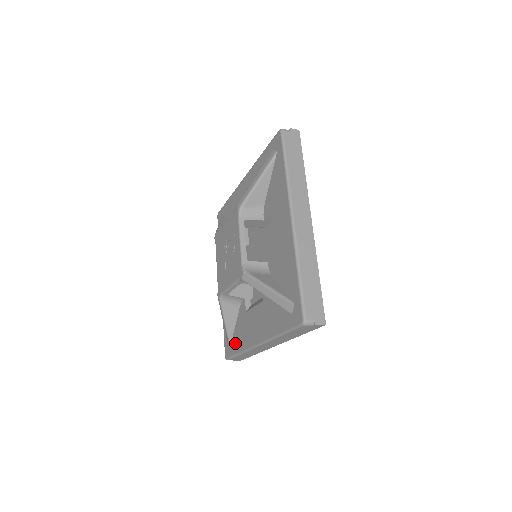
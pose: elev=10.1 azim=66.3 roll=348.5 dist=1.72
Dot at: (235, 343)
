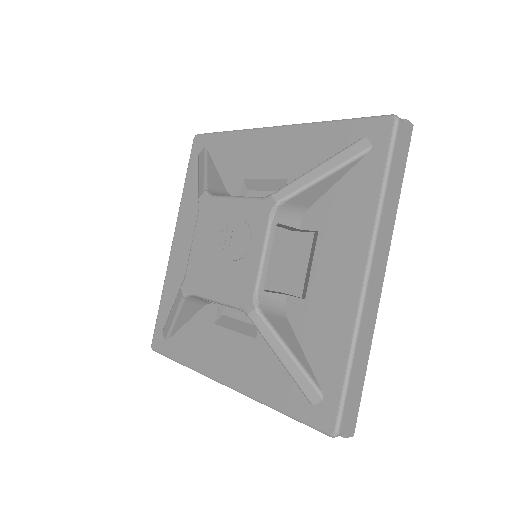
Dot at: (178, 345)
